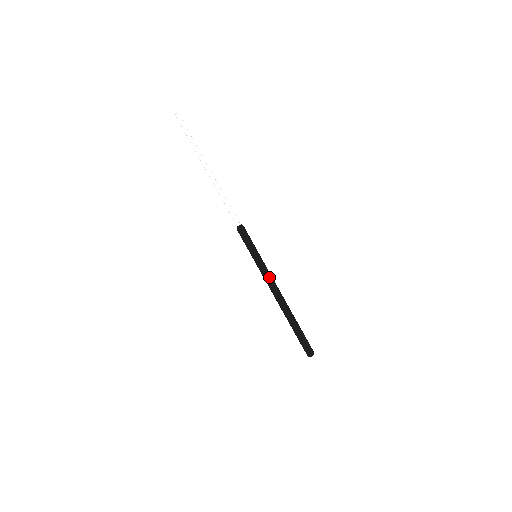
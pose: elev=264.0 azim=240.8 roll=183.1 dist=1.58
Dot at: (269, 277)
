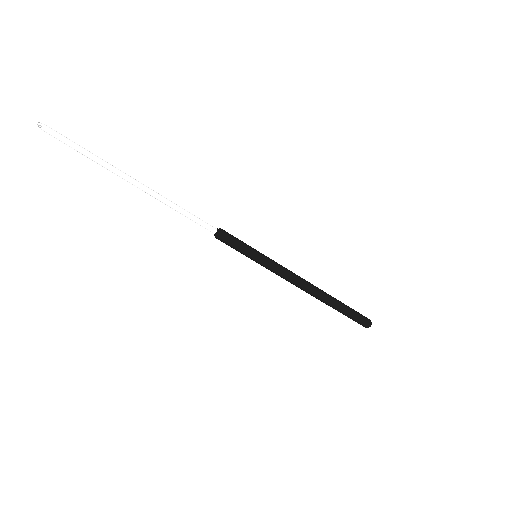
Dot at: (282, 275)
